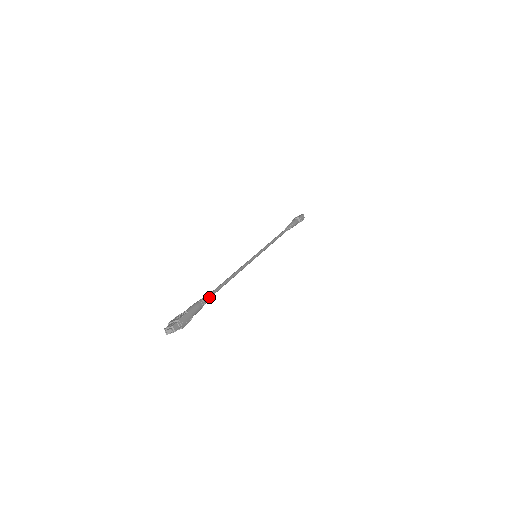
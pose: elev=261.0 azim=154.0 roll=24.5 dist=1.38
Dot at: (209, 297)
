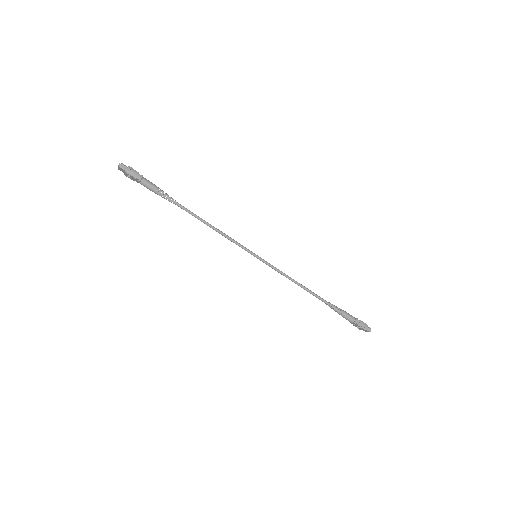
Dot at: (171, 198)
